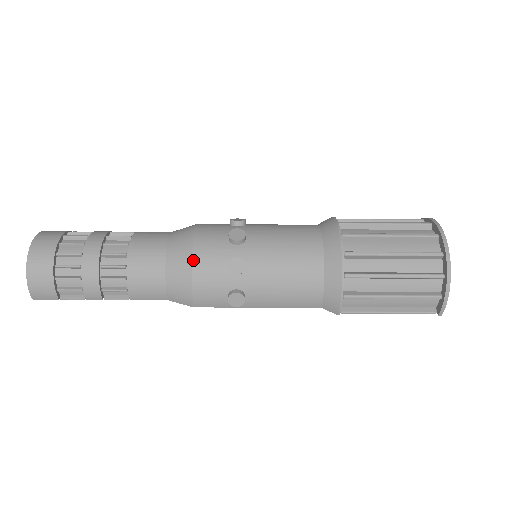
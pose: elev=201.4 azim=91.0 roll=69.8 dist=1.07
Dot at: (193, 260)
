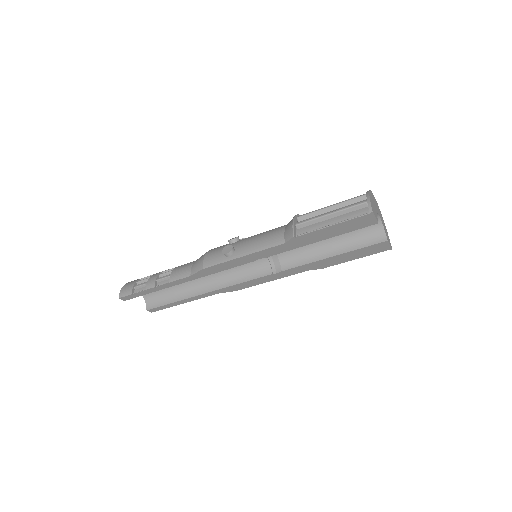
Dot at: occluded
